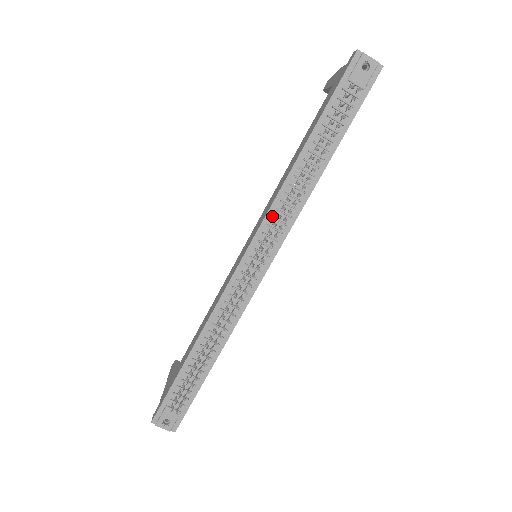
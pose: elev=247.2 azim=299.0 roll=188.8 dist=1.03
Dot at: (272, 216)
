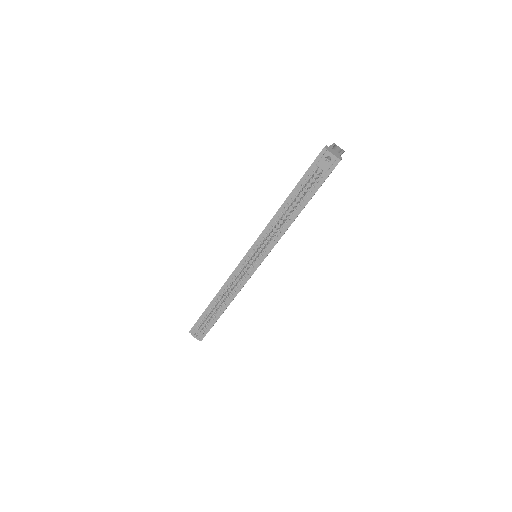
Dot at: (263, 237)
